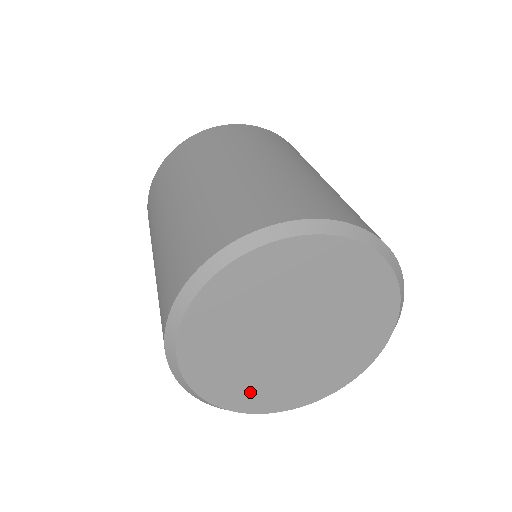
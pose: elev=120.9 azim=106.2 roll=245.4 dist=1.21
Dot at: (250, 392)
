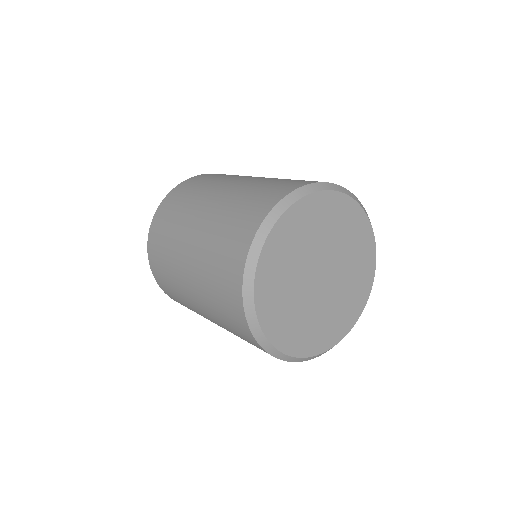
Dot at: (309, 336)
